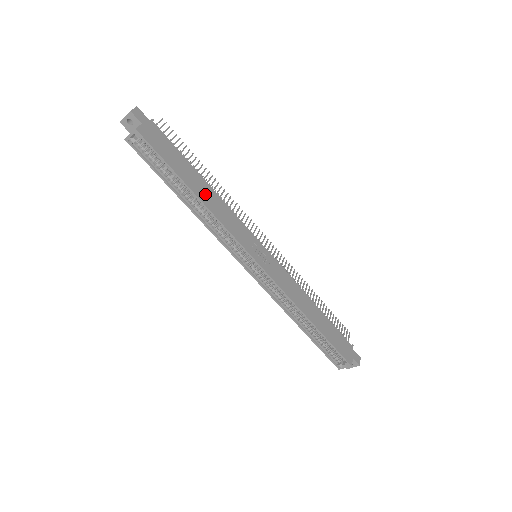
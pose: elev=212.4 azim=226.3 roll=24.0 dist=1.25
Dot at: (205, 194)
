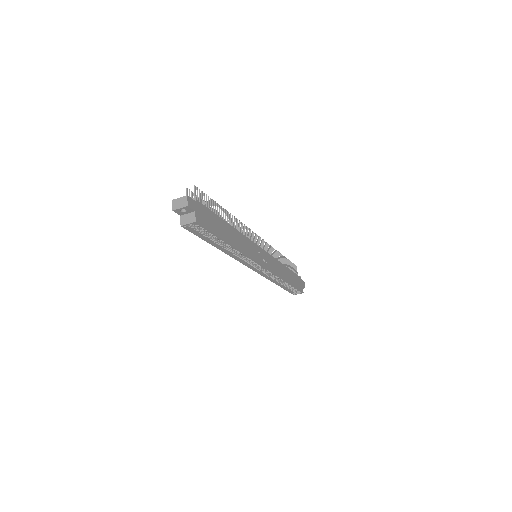
Dot at: (233, 238)
